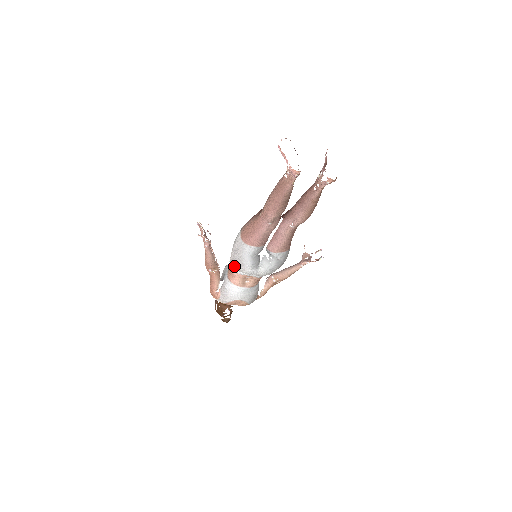
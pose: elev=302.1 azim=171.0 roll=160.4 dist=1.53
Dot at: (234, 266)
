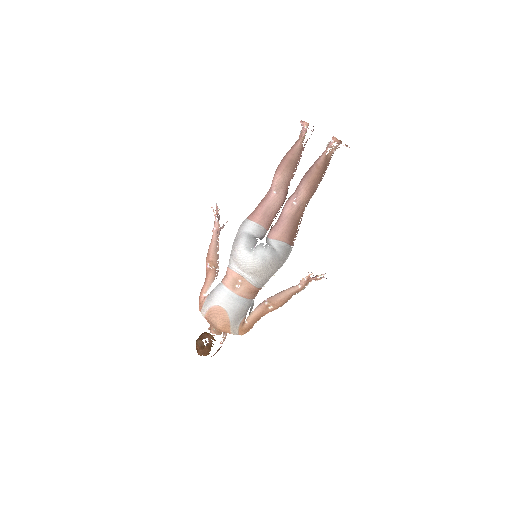
Dot at: (231, 256)
